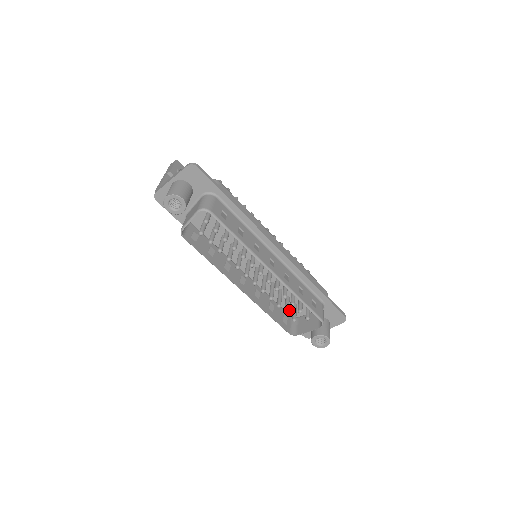
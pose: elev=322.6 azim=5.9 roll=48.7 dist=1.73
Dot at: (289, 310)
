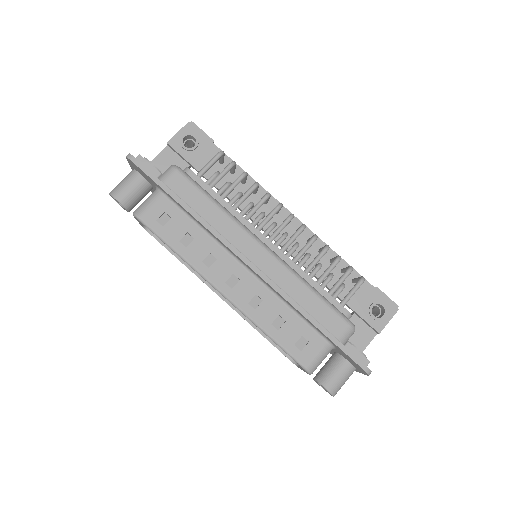
Dot at: occluded
